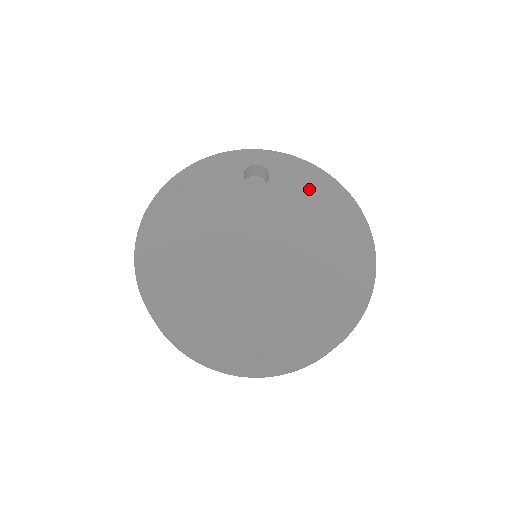
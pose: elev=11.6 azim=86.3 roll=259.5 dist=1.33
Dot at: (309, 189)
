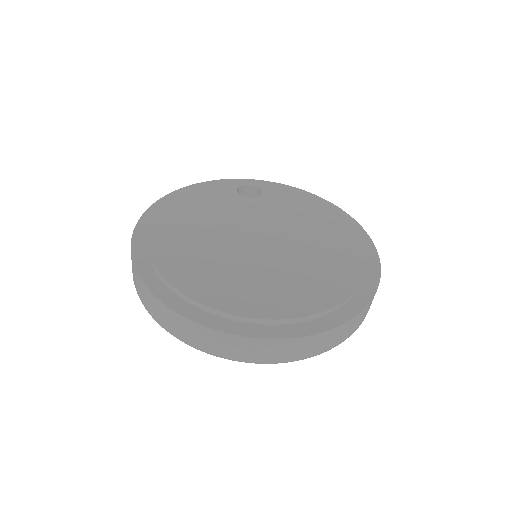
Dot at: (300, 200)
